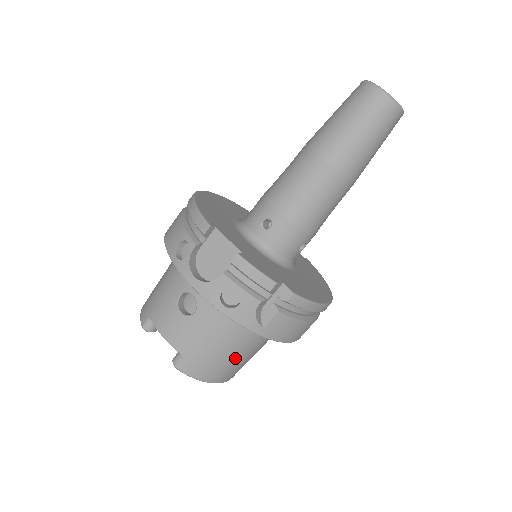
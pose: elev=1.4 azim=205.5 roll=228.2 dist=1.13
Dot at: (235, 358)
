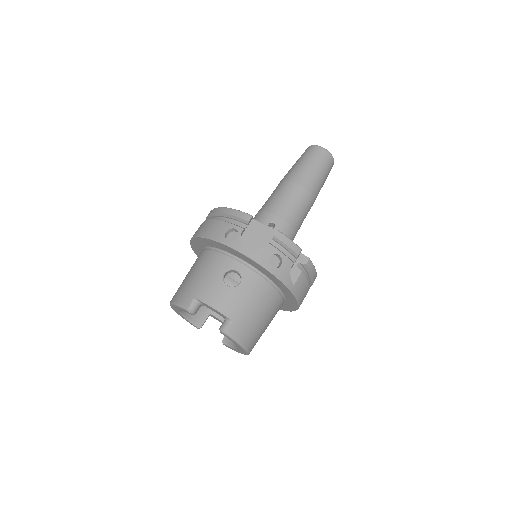
Dot at: (263, 324)
